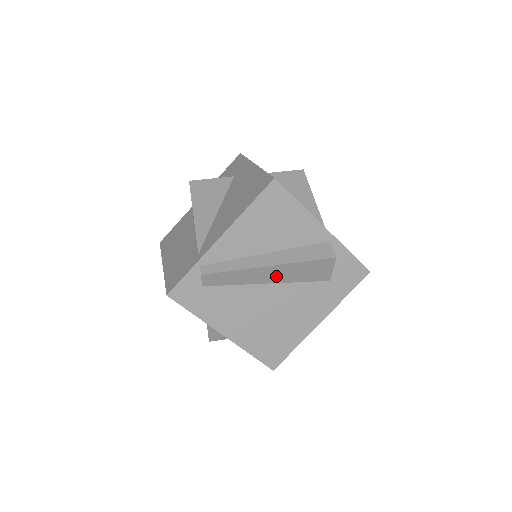
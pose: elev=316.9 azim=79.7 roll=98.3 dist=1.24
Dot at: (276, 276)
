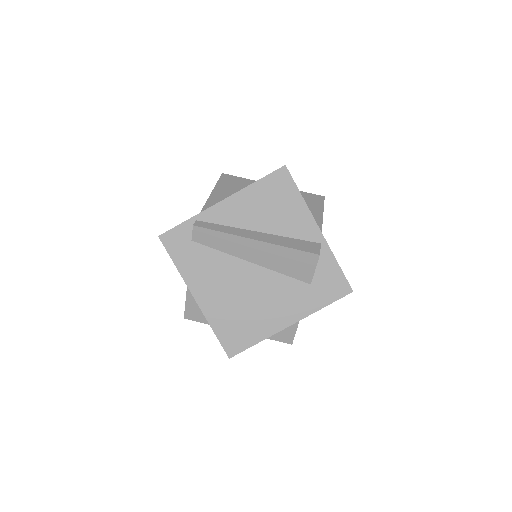
Dot at: (260, 256)
